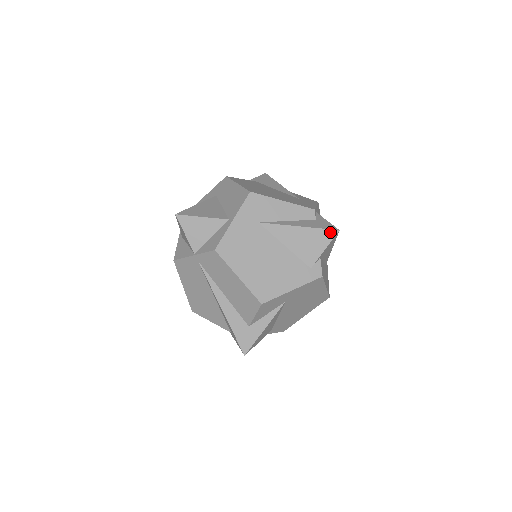
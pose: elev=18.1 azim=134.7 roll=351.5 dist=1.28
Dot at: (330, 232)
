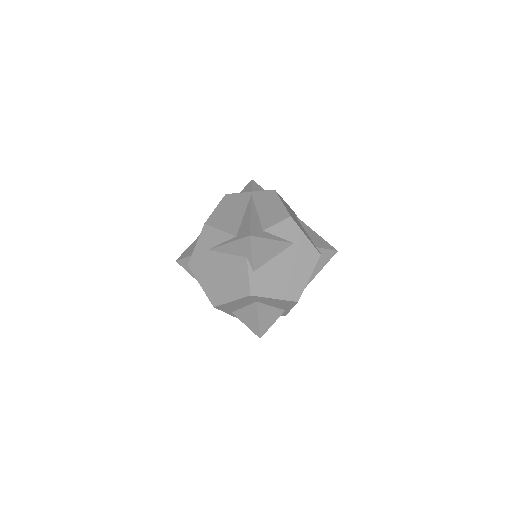
Dot at: (332, 247)
